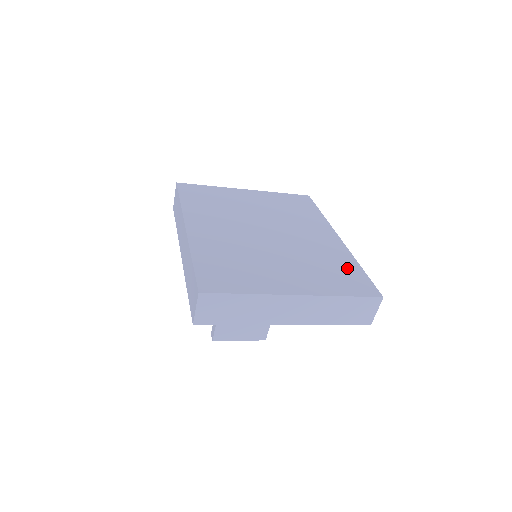
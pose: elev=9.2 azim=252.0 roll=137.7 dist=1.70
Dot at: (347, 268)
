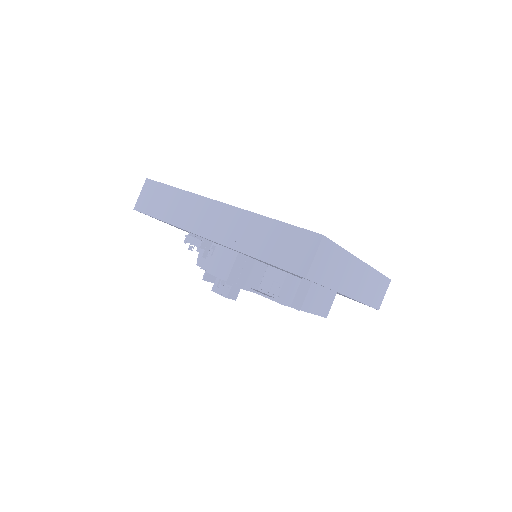
Dot at: occluded
